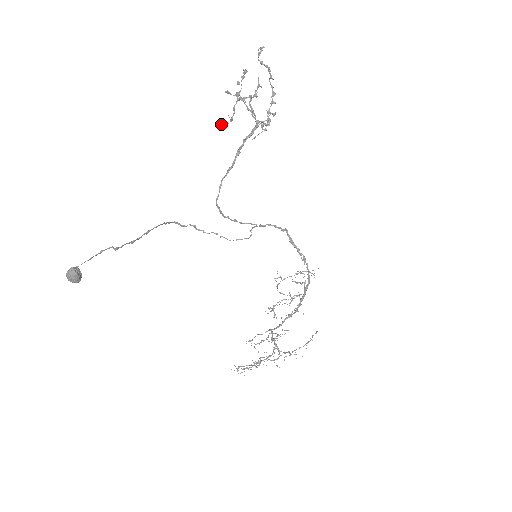
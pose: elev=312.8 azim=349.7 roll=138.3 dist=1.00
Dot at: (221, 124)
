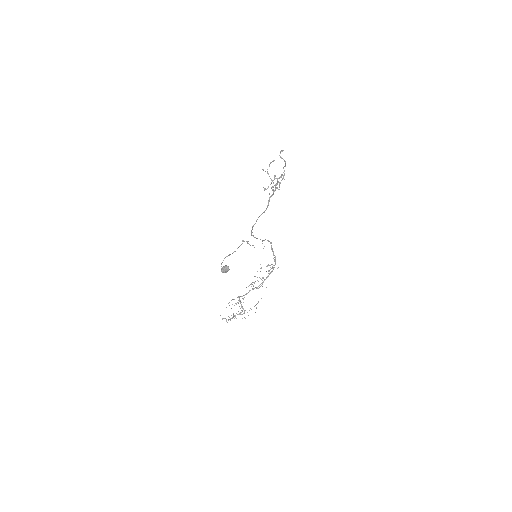
Dot at: (265, 189)
